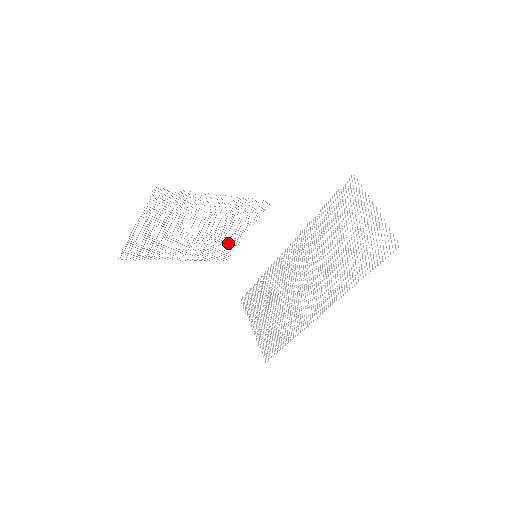
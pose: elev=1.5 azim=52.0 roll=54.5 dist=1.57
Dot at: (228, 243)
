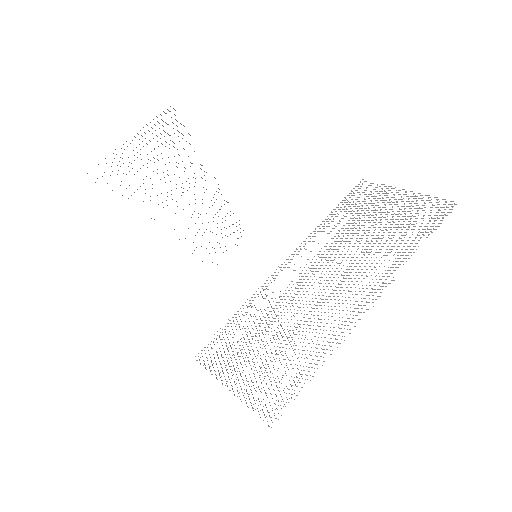
Dot at: occluded
